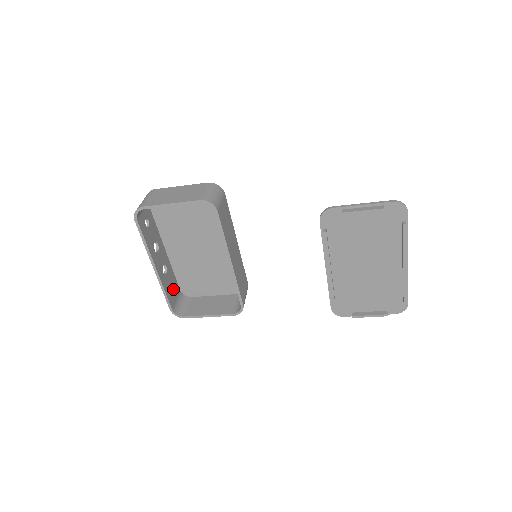
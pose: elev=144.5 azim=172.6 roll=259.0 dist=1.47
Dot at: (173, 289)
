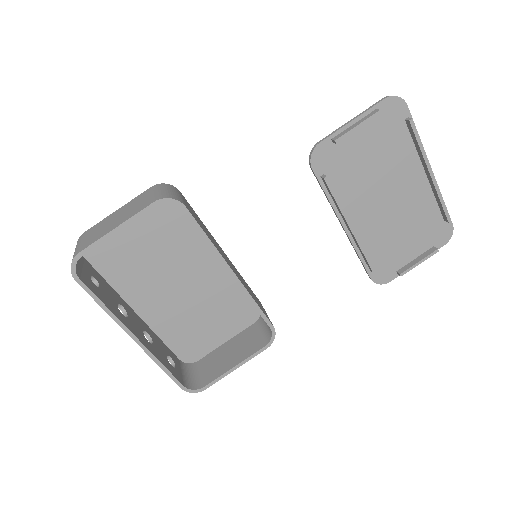
Dot at: (170, 361)
